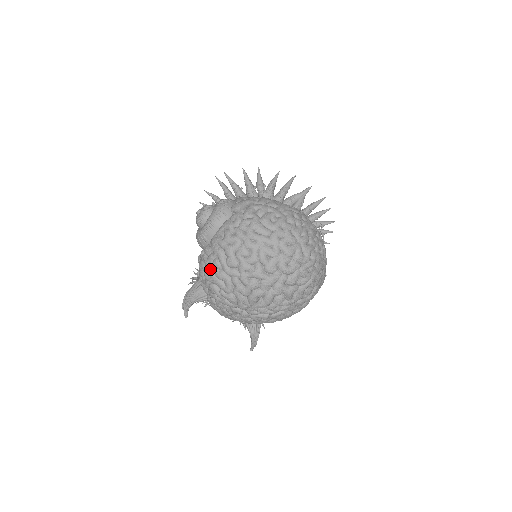
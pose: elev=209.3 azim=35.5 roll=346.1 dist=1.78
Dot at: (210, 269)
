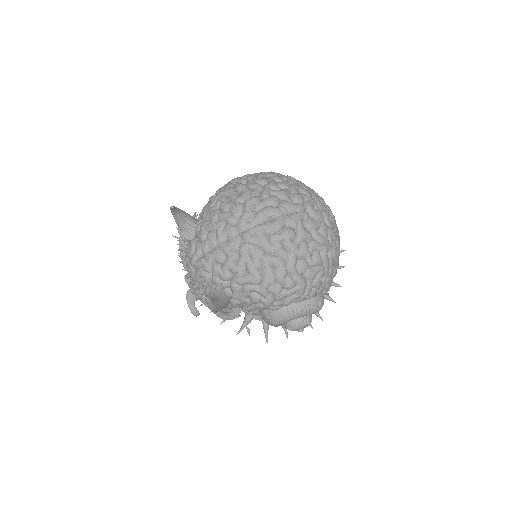
Dot at: (231, 184)
